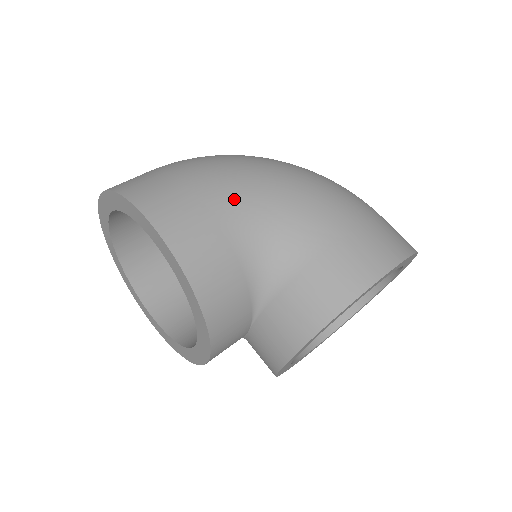
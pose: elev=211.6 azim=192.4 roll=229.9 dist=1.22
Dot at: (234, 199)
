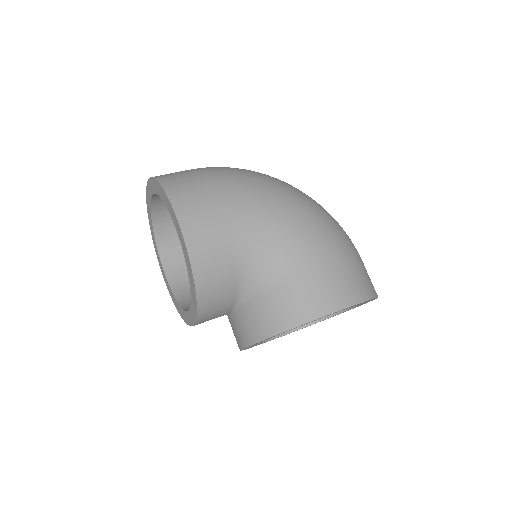
Dot at: (246, 219)
